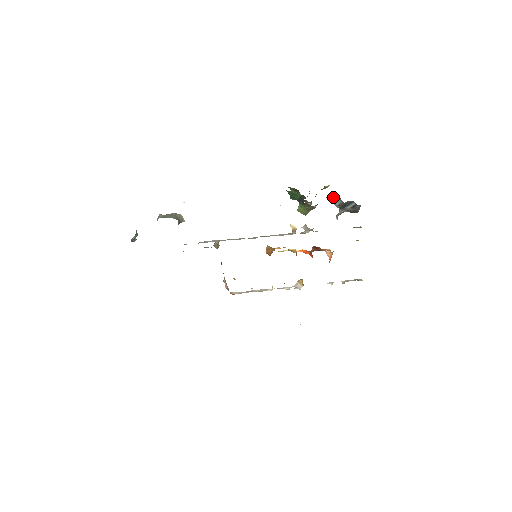
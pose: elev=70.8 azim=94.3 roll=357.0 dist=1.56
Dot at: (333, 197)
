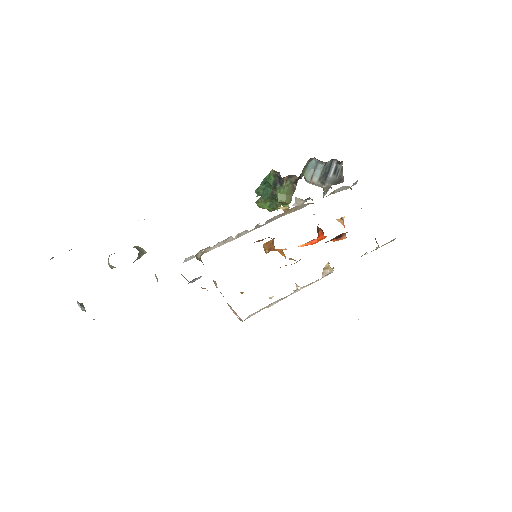
Dot at: (309, 172)
